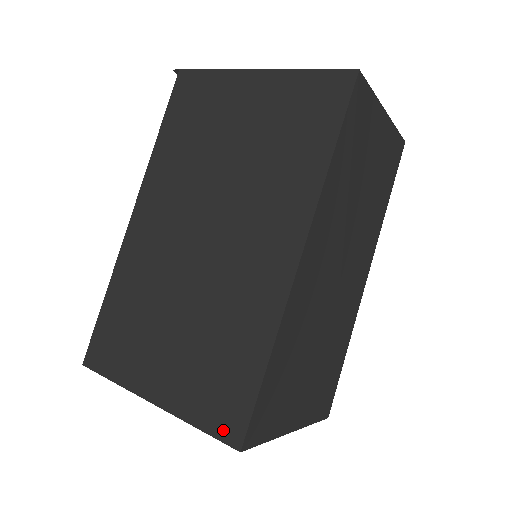
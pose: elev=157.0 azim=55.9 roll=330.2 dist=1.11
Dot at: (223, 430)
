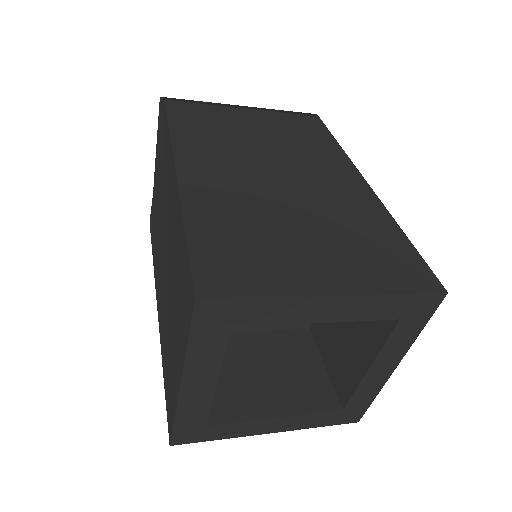
Dot at: (420, 285)
